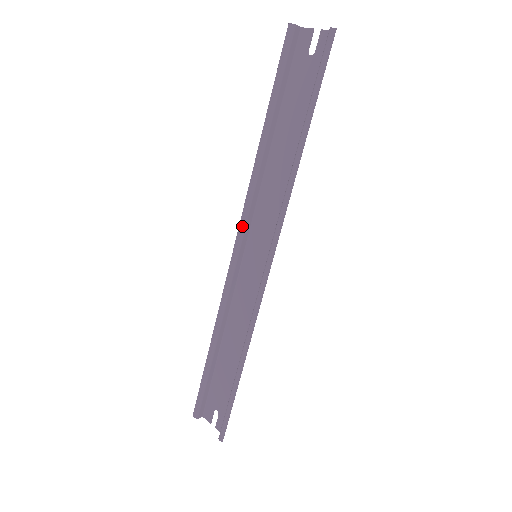
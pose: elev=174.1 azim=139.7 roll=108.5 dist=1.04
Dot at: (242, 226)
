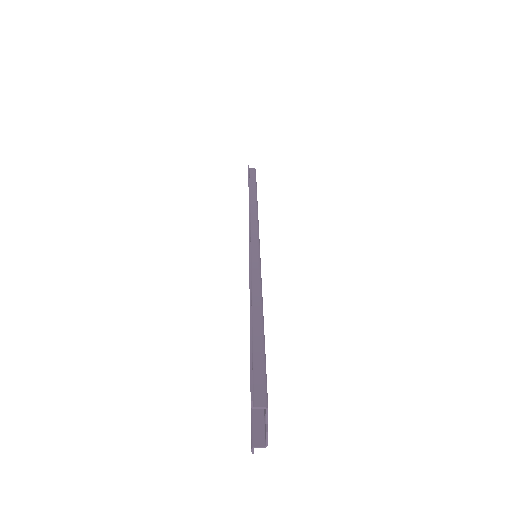
Dot at: (249, 250)
